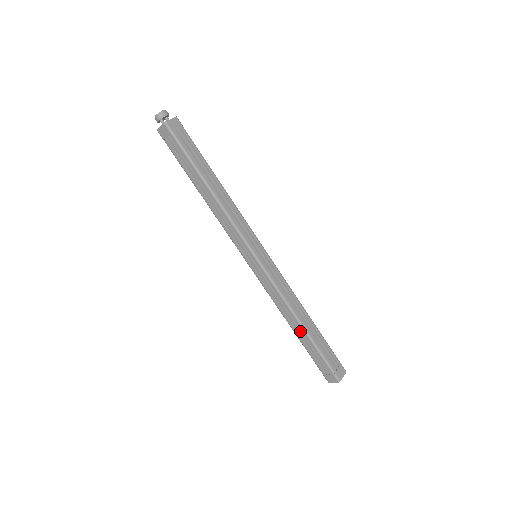
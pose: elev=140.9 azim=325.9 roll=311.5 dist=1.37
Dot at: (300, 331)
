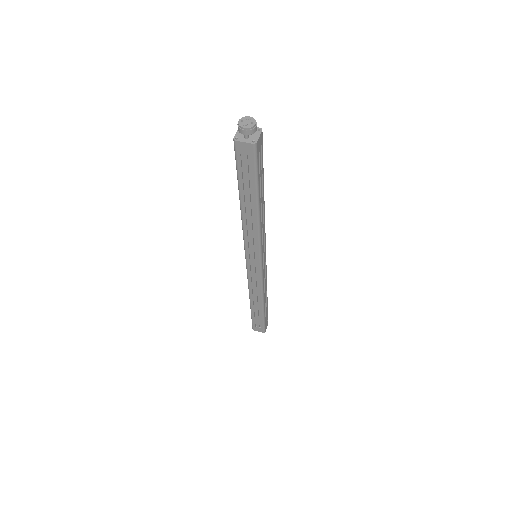
Dot at: (258, 306)
